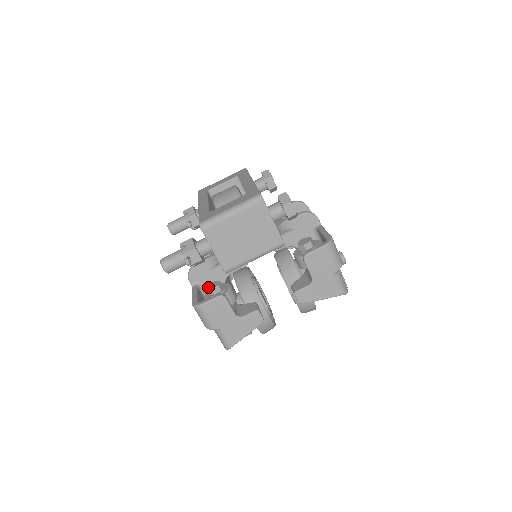
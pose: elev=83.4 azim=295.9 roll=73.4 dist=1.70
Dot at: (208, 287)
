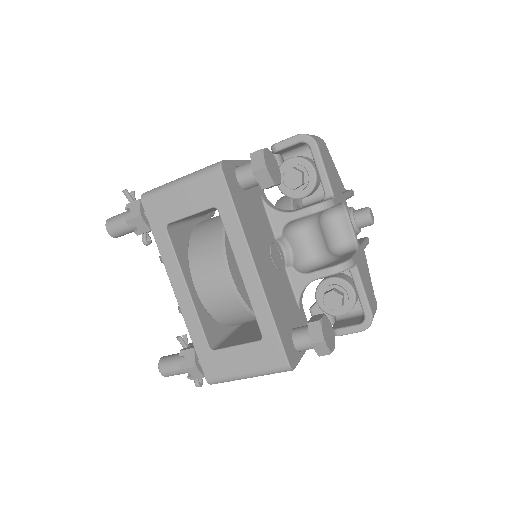
Dot at: occluded
